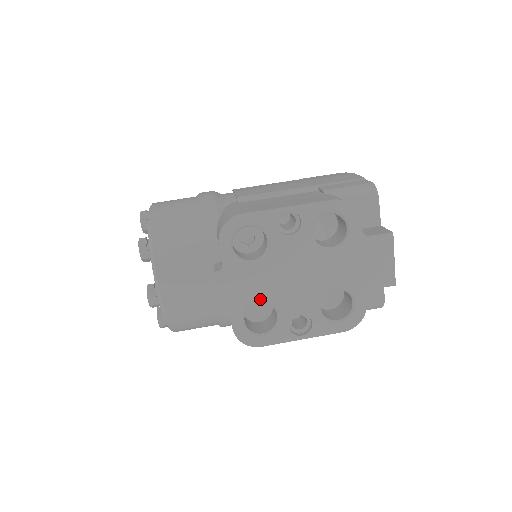
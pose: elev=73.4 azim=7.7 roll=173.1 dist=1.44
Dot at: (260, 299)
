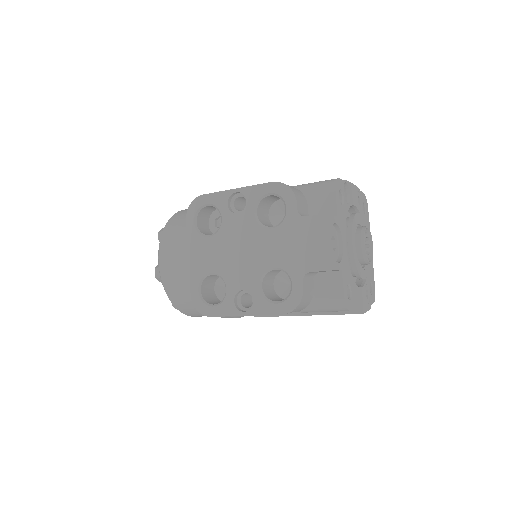
Dot at: (212, 270)
